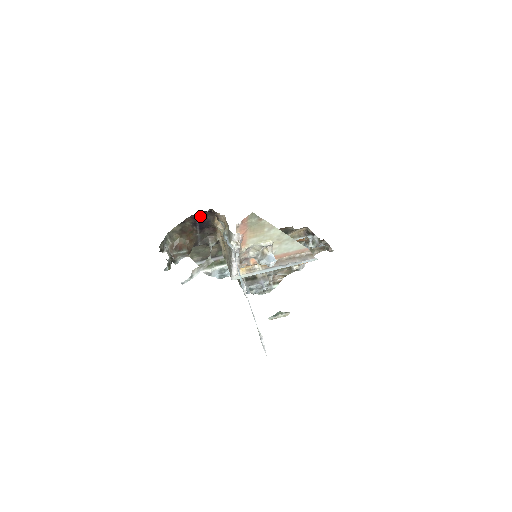
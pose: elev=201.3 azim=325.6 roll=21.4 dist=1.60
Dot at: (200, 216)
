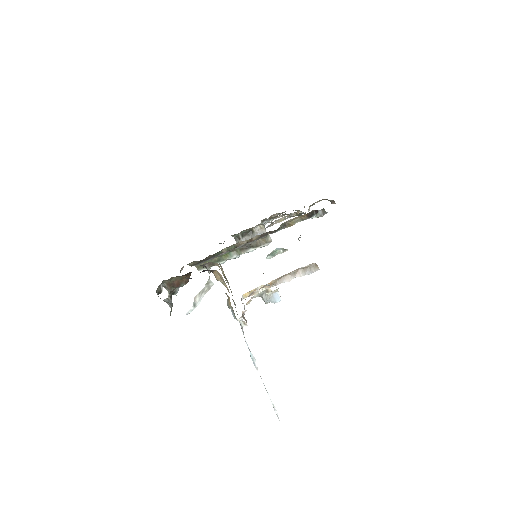
Dot at: occluded
